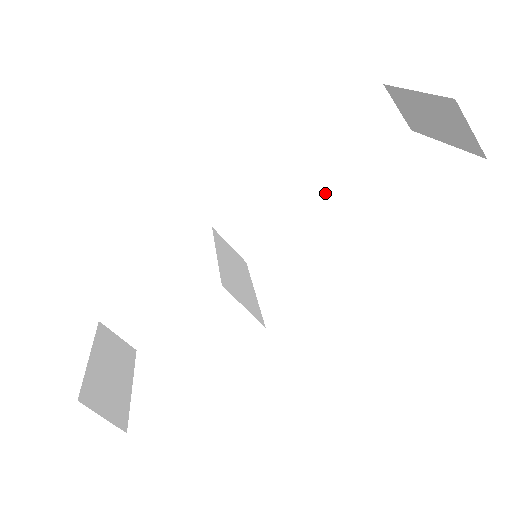
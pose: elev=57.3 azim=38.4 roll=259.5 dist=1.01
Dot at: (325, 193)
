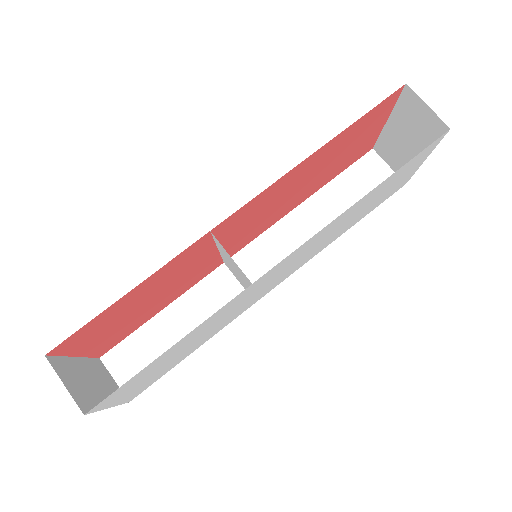
Dot at: occluded
